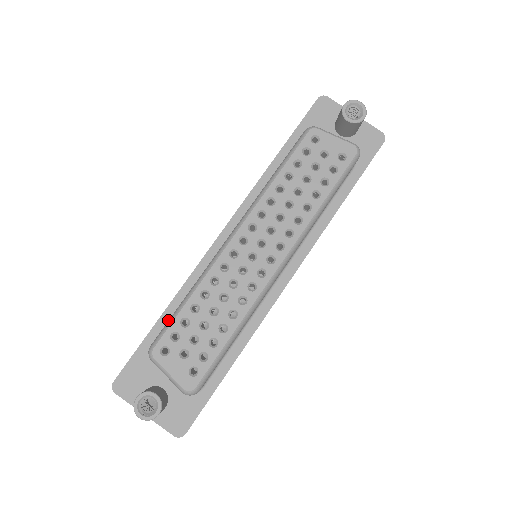
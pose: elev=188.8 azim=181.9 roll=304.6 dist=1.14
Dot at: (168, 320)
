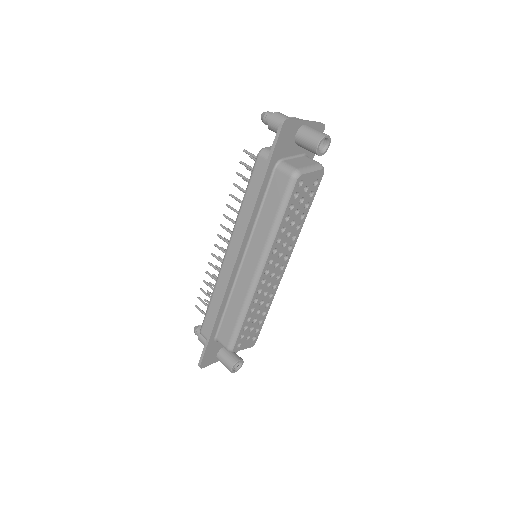
Dot at: (219, 323)
